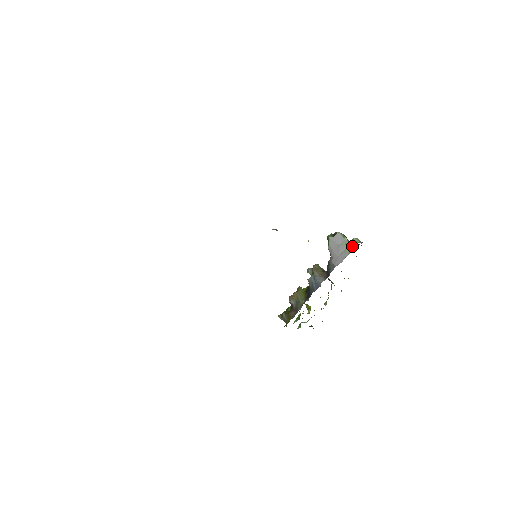
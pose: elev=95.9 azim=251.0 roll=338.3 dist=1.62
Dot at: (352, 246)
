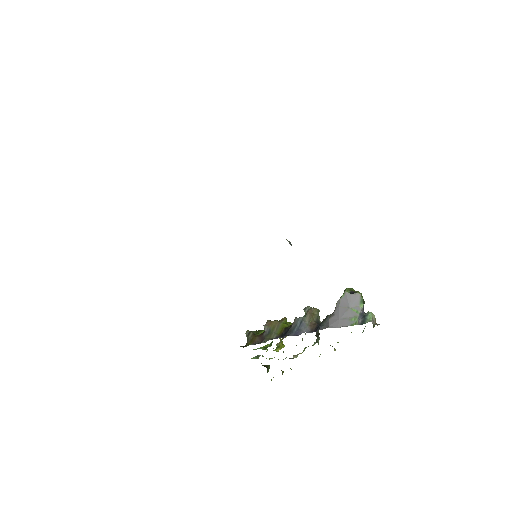
Dot at: (361, 319)
